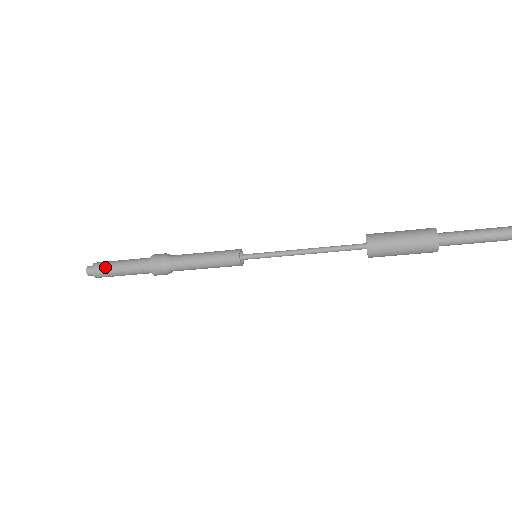
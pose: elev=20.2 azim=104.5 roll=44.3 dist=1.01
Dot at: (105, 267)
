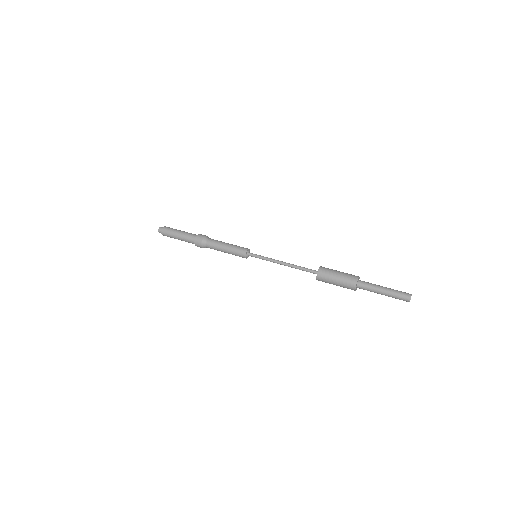
Dot at: (169, 234)
